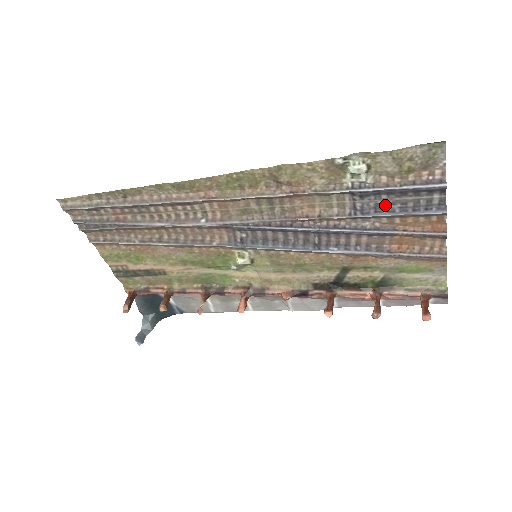
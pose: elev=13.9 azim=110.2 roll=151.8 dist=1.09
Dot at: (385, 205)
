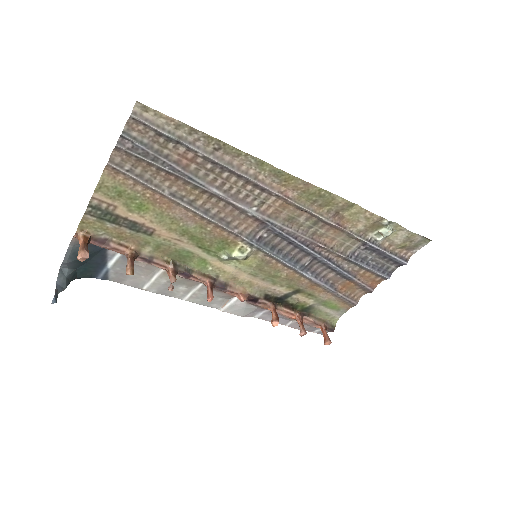
Dot at: (368, 259)
